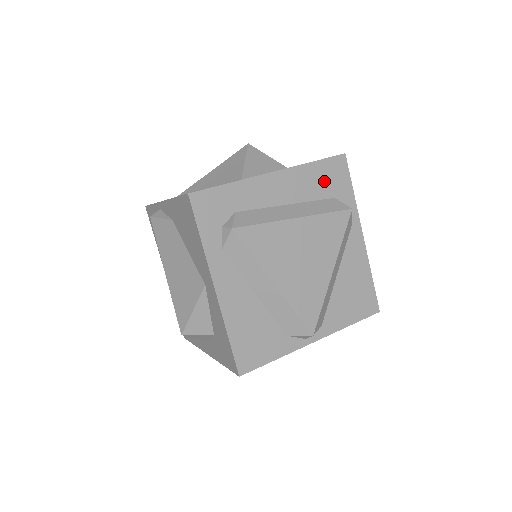
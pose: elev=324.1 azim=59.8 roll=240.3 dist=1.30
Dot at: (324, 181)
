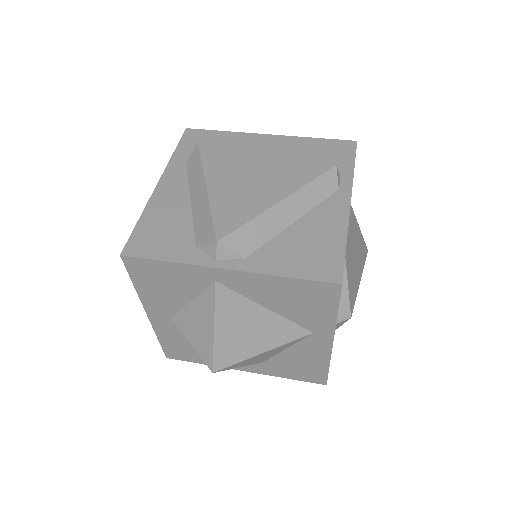
Dot at: (320, 152)
